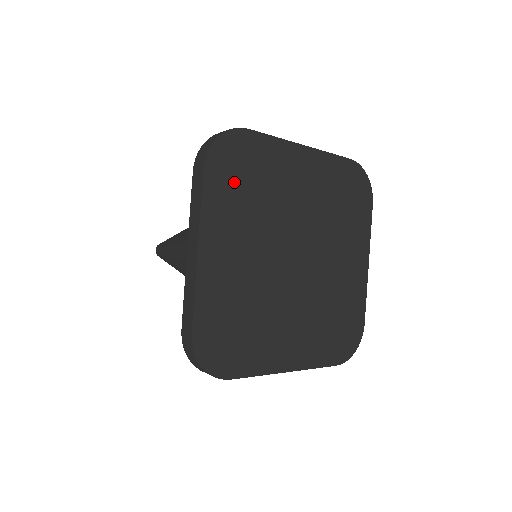
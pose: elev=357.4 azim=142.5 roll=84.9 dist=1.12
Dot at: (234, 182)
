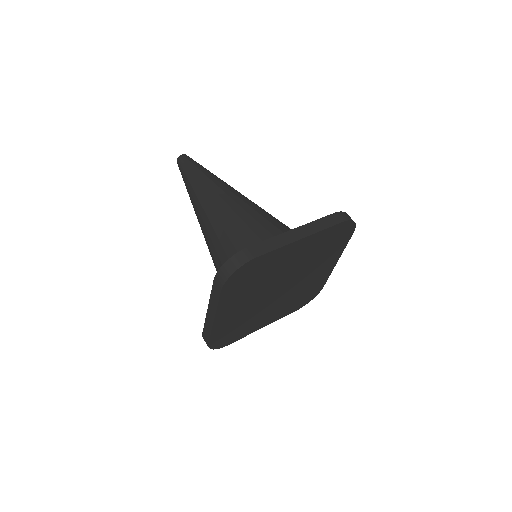
Dot at: (242, 284)
